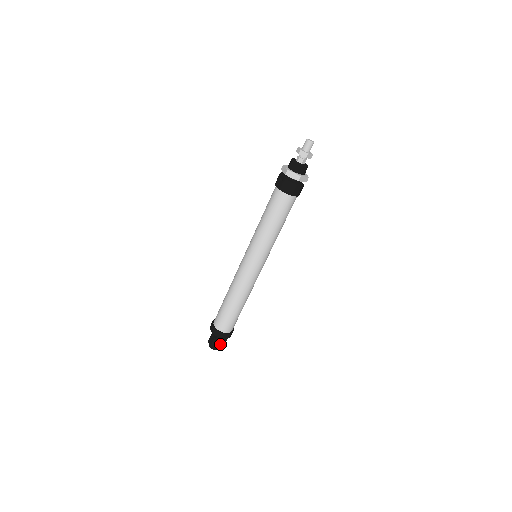
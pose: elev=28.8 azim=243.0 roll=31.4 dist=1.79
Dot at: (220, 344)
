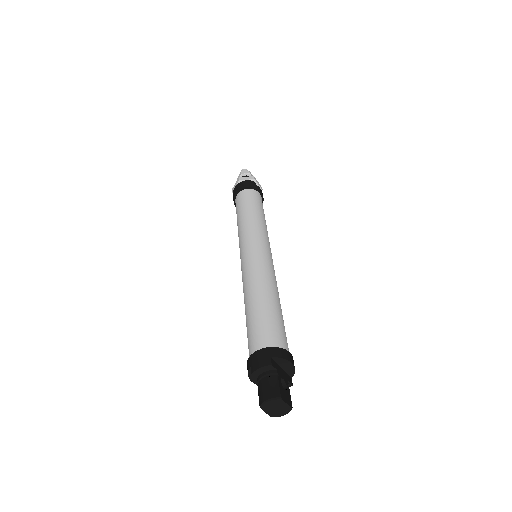
Dot at: (271, 384)
